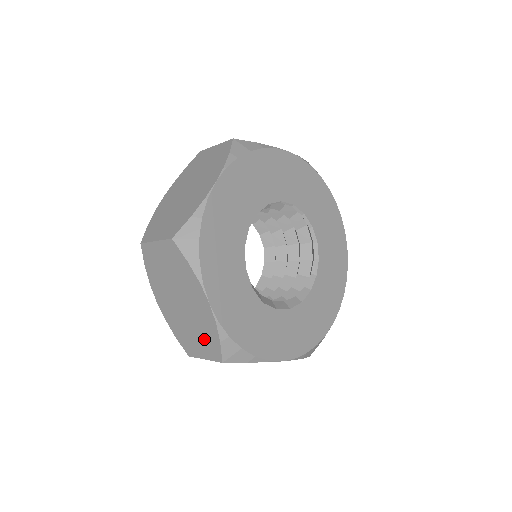
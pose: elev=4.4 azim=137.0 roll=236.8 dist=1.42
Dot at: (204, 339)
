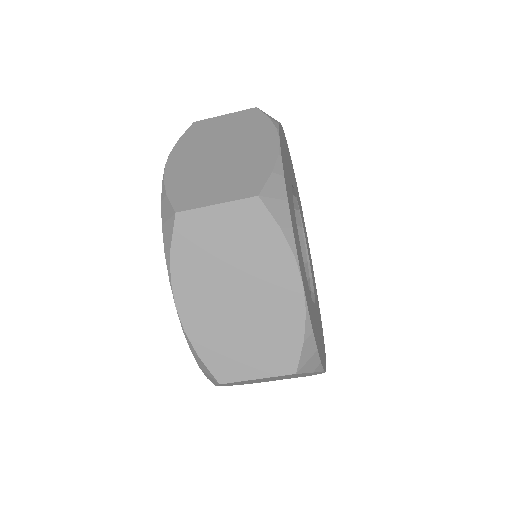
Dot at: (238, 178)
